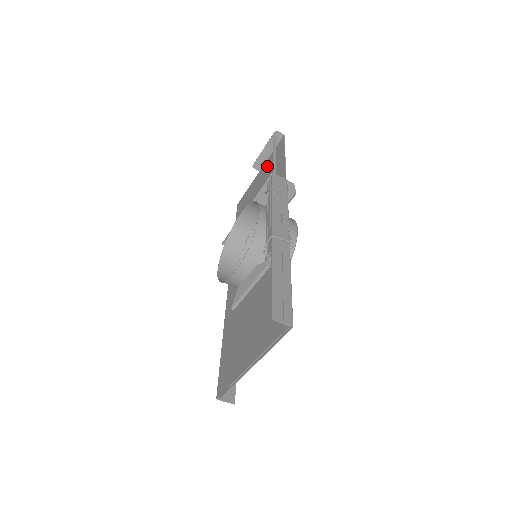
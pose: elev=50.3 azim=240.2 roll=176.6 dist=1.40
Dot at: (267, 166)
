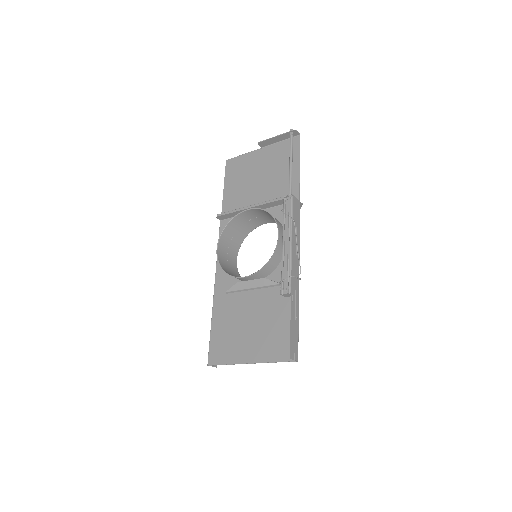
Dot at: (274, 154)
